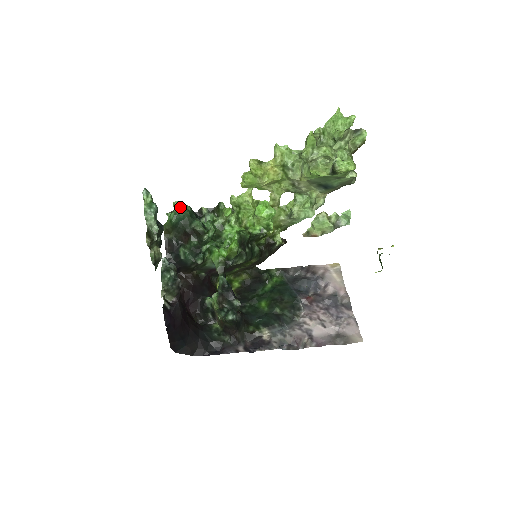
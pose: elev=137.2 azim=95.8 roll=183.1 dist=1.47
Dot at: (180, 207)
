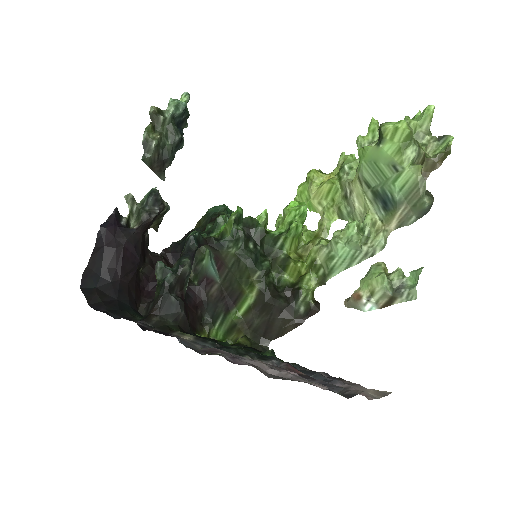
Dot at: occluded
